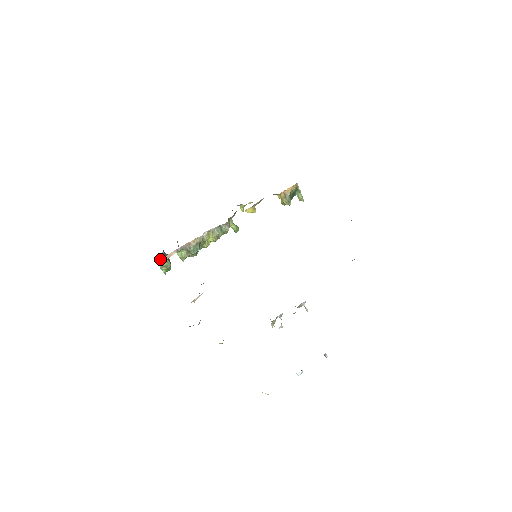
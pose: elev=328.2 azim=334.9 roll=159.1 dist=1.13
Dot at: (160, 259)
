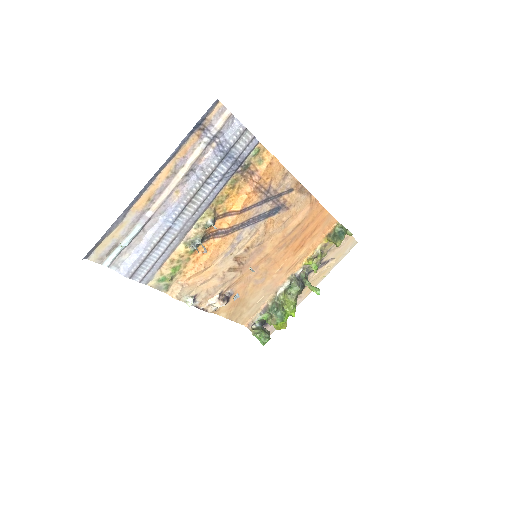
Dot at: (249, 324)
